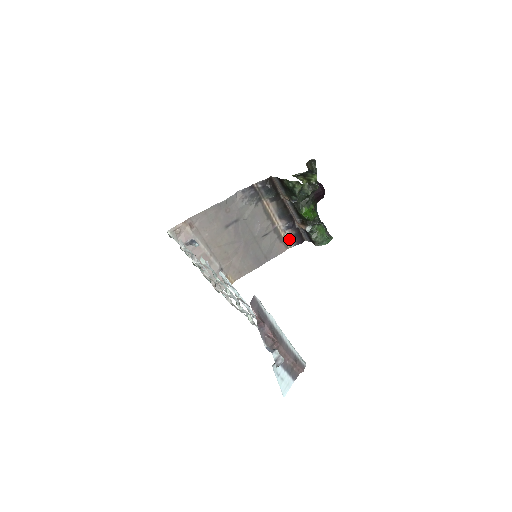
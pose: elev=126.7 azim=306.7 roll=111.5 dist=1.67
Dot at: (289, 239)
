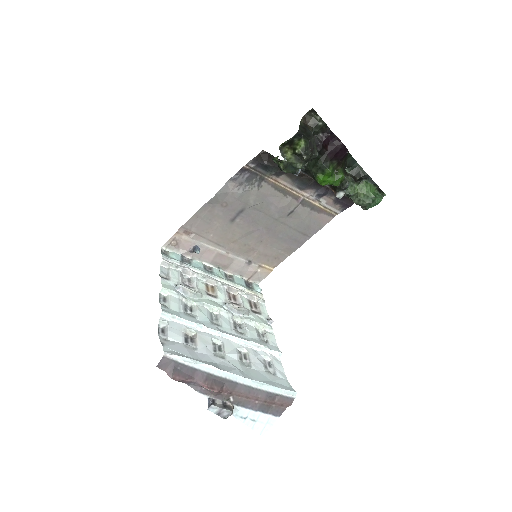
Dot at: (329, 206)
